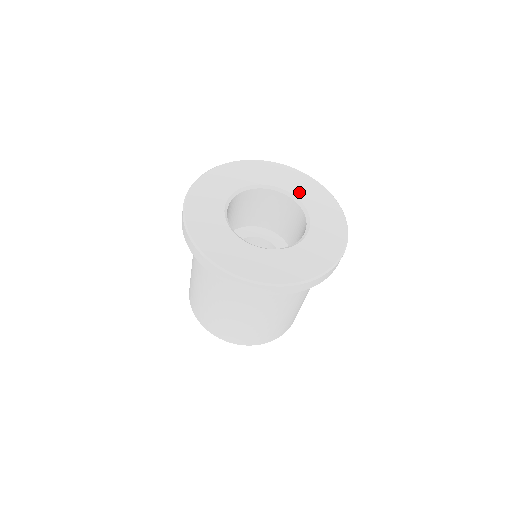
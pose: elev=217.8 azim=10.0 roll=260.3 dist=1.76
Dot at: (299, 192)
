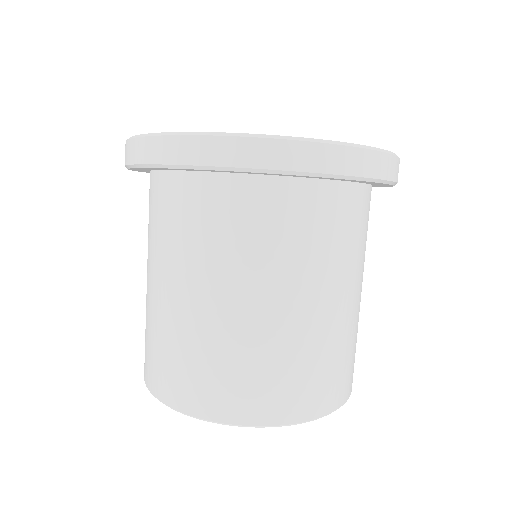
Dot at: occluded
